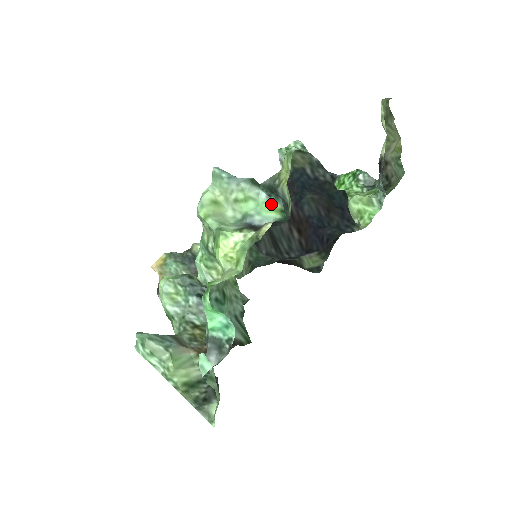
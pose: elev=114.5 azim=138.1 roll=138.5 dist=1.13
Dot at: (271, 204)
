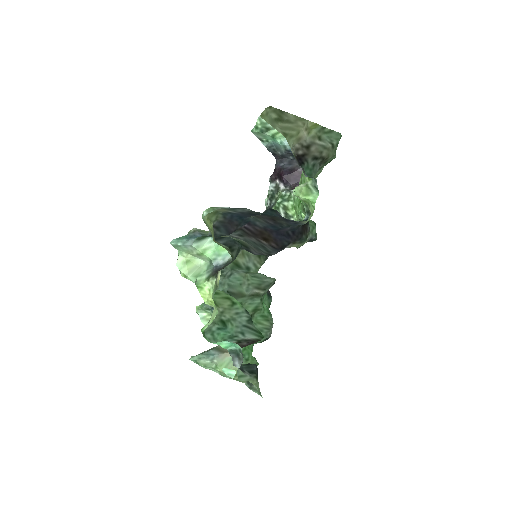
Dot at: occluded
